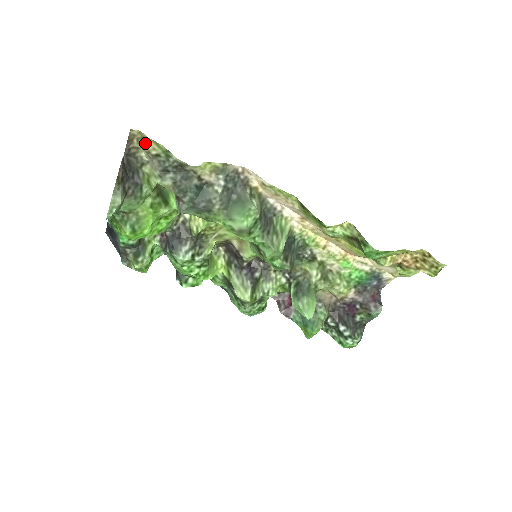
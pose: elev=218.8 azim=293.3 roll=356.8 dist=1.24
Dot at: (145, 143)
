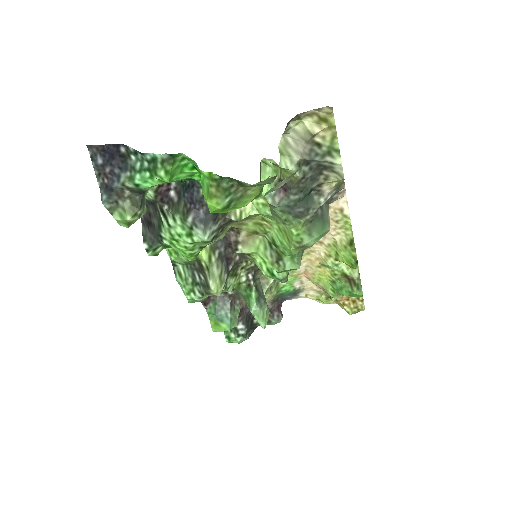
Dot at: (319, 124)
